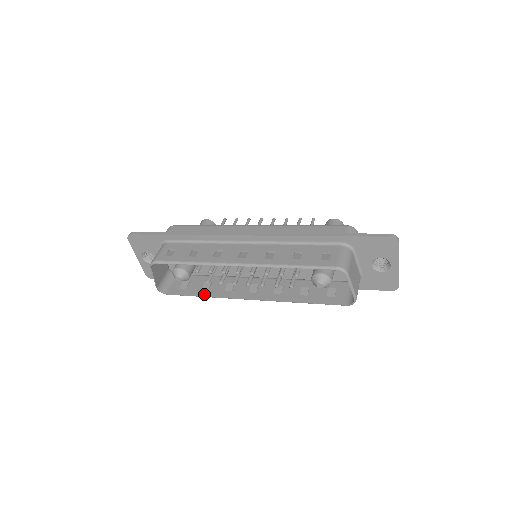
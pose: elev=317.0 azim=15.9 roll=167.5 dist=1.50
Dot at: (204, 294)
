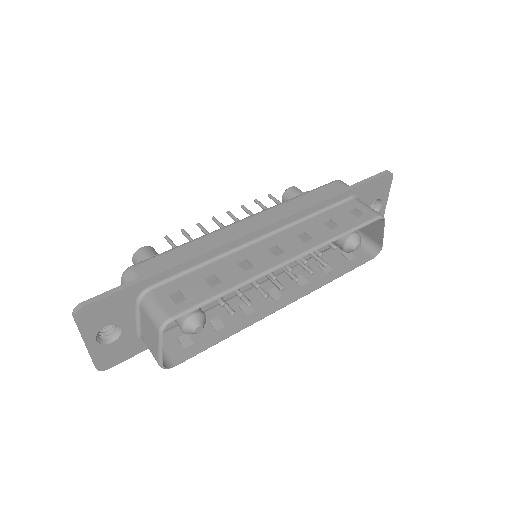
Dot at: (227, 333)
